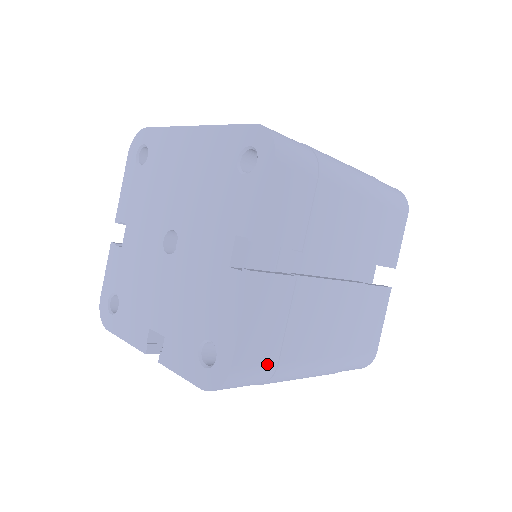
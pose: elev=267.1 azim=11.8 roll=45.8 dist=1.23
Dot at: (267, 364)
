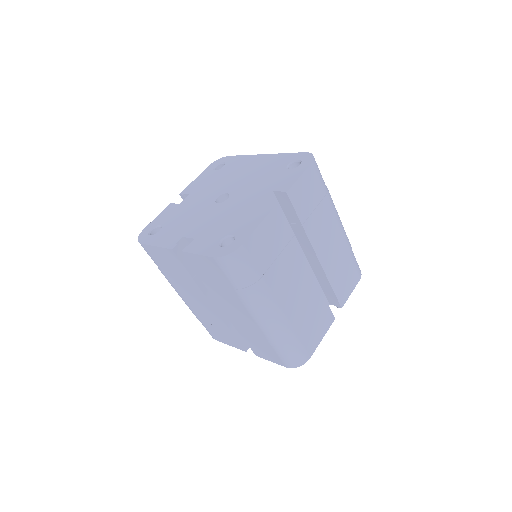
Dot at: (257, 269)
